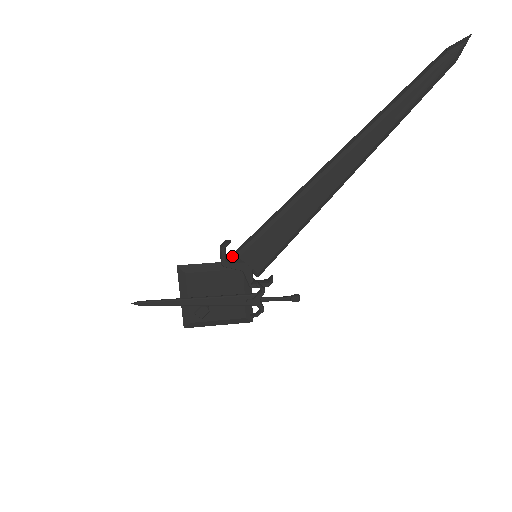
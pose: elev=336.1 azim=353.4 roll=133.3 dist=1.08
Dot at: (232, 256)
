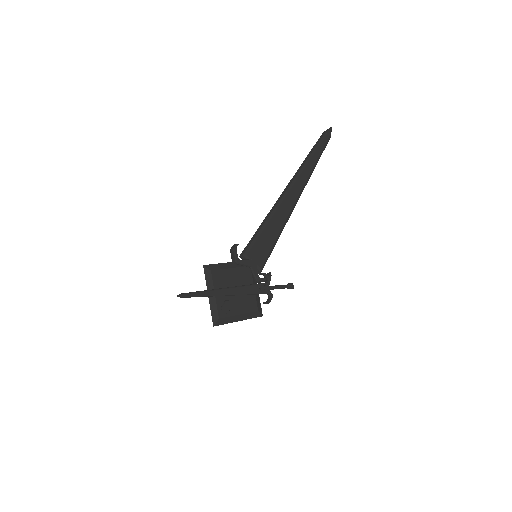
Dot at: (241, 255)
